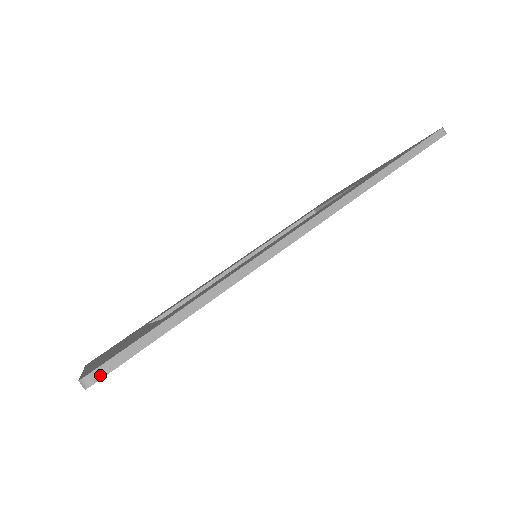
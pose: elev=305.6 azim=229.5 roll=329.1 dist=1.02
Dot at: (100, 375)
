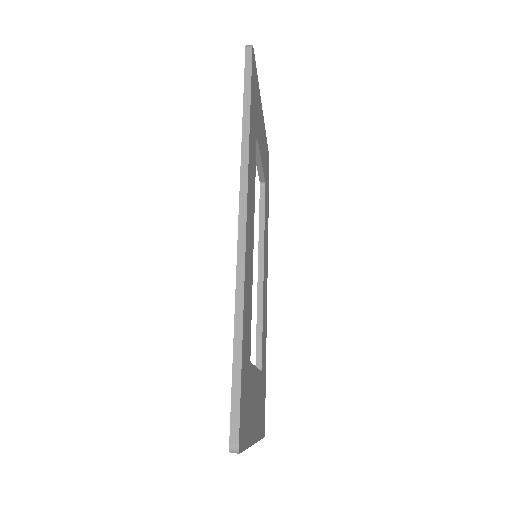
Dot at: (236, 436)
